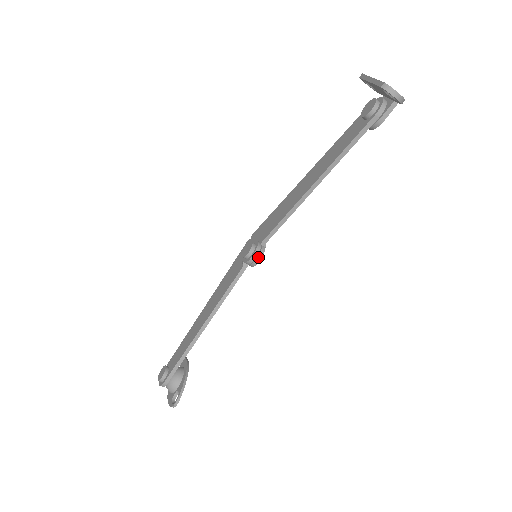
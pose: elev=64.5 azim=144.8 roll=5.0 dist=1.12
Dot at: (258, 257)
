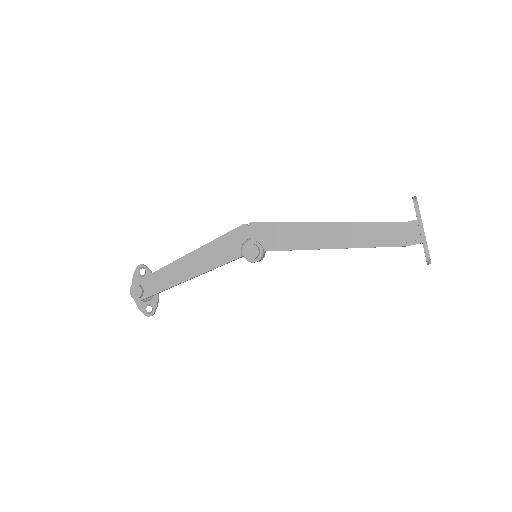
Dot at: (259, 261)
